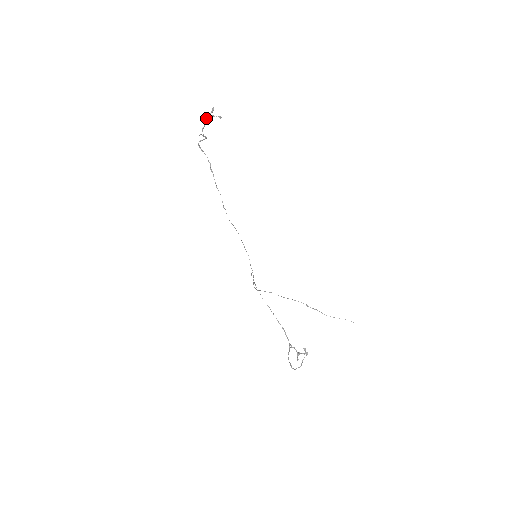
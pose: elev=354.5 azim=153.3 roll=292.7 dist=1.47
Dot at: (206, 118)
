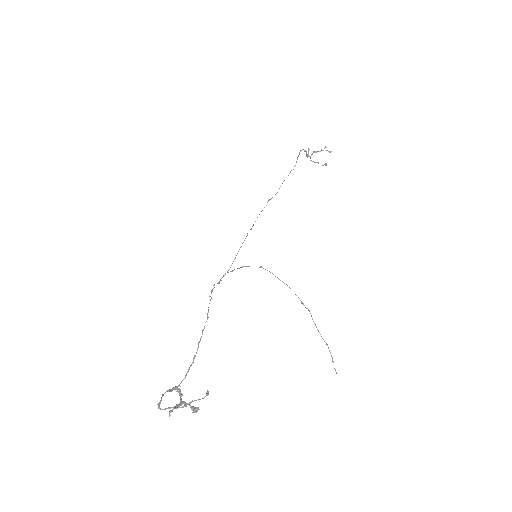
Dot at: (319, 151)
